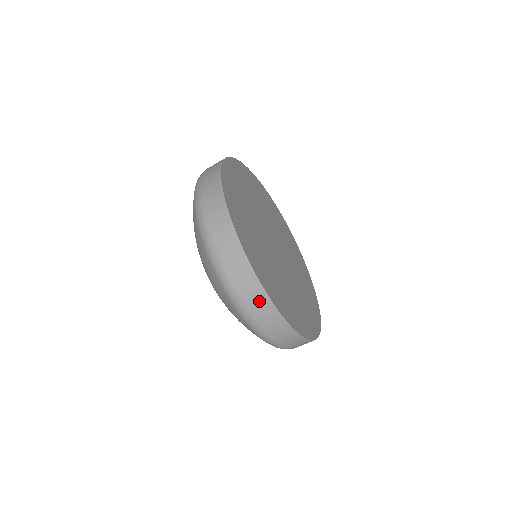
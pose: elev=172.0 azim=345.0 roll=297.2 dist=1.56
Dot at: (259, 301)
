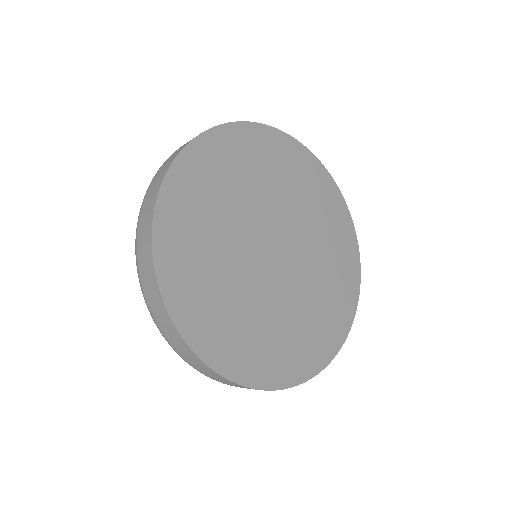
Dot at: occluded
